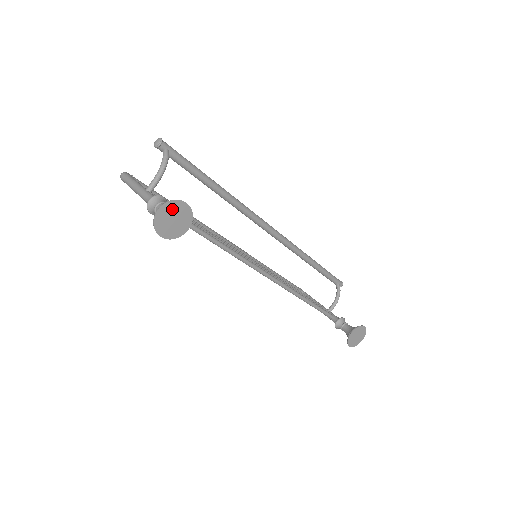
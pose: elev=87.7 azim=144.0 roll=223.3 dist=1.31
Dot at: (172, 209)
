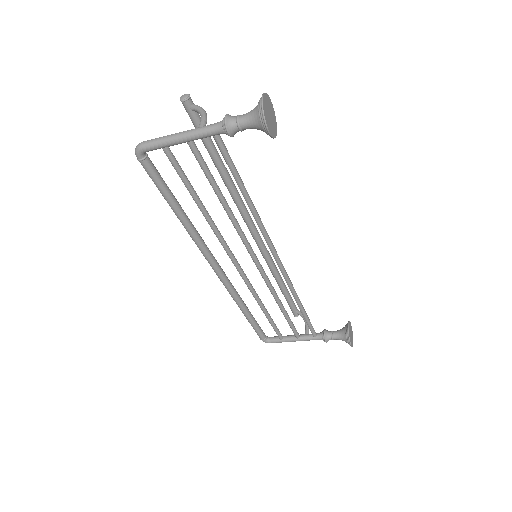
Dot at: (268, 103)
